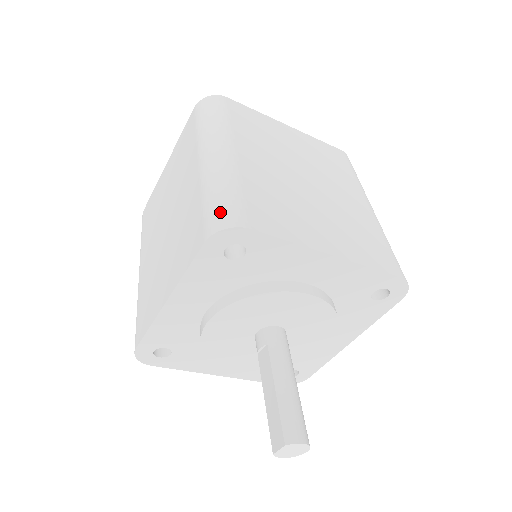
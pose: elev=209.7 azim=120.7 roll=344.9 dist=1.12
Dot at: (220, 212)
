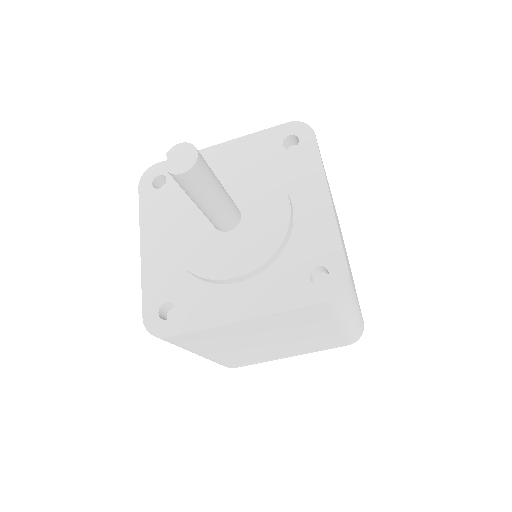
Dot at: occluded
